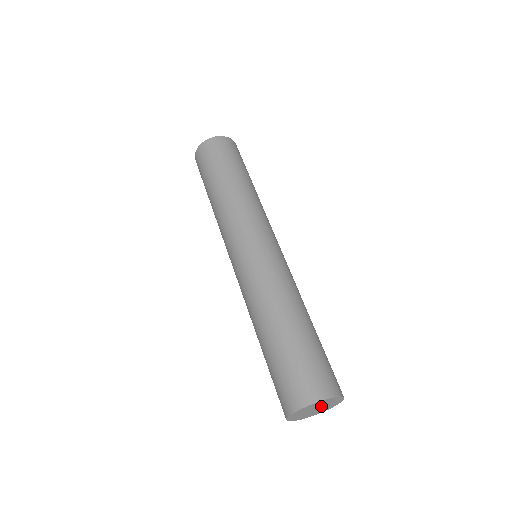
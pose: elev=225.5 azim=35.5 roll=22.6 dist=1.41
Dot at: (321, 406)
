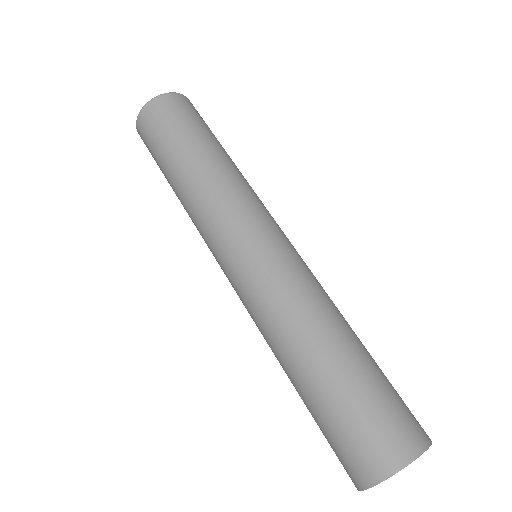
Dot at: occluded
